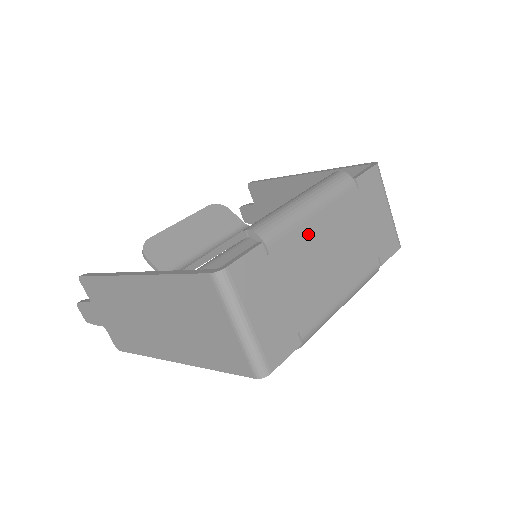
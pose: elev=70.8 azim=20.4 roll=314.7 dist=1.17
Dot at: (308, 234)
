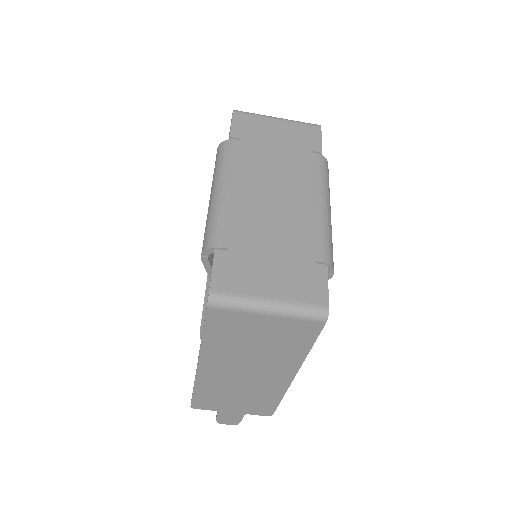
Dot at: (240, 205)
